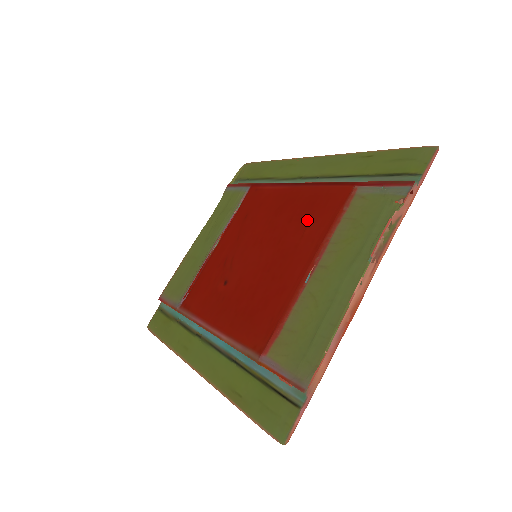
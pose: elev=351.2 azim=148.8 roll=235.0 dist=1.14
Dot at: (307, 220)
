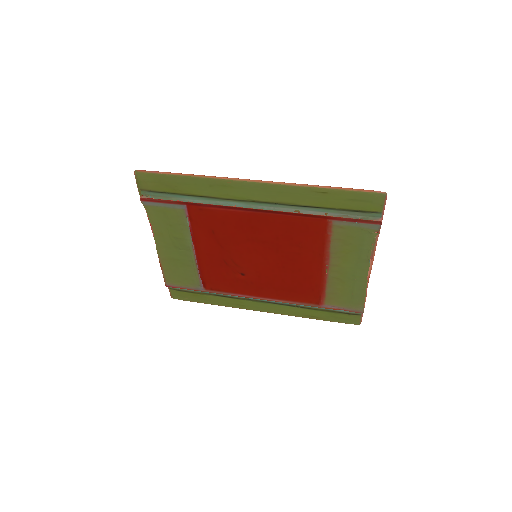
Dot at: (297, 240)
